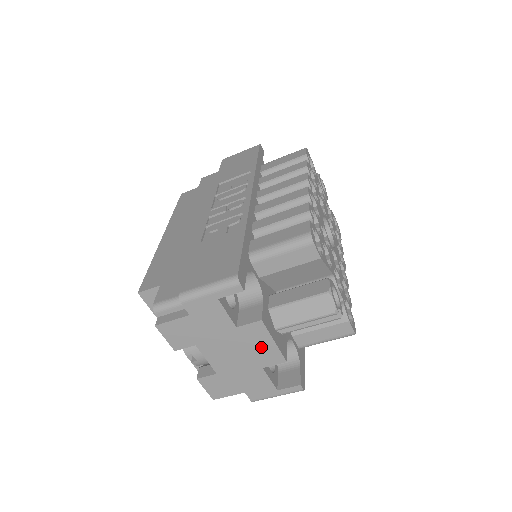
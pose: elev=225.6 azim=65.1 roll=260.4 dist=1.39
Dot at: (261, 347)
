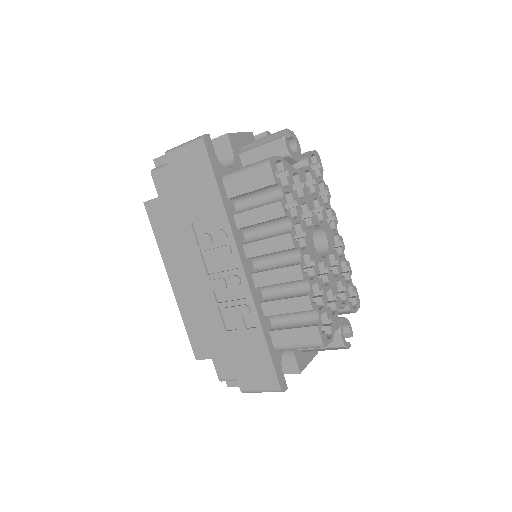
Dot at: occluded
